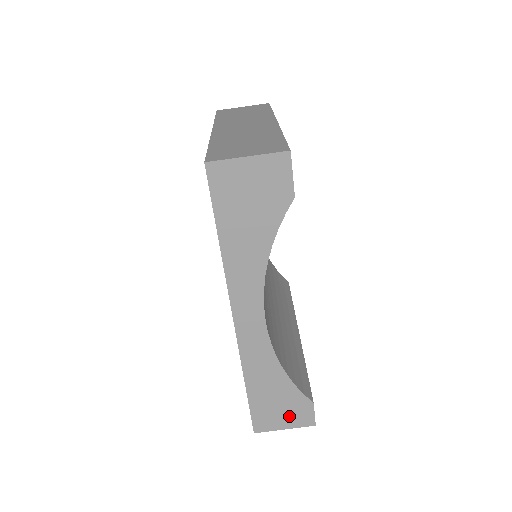
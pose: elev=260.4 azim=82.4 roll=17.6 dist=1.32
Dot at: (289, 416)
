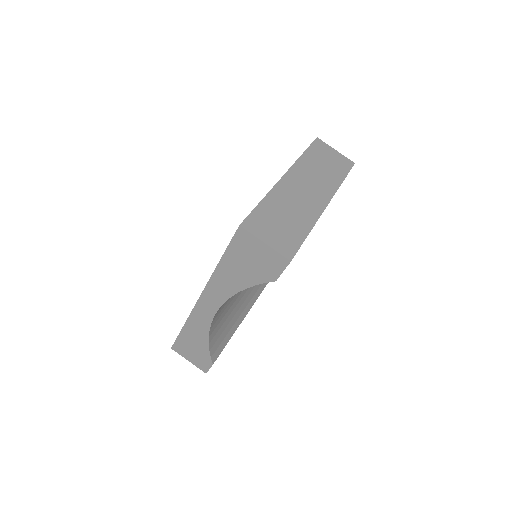
Dot at: (195, 358)
